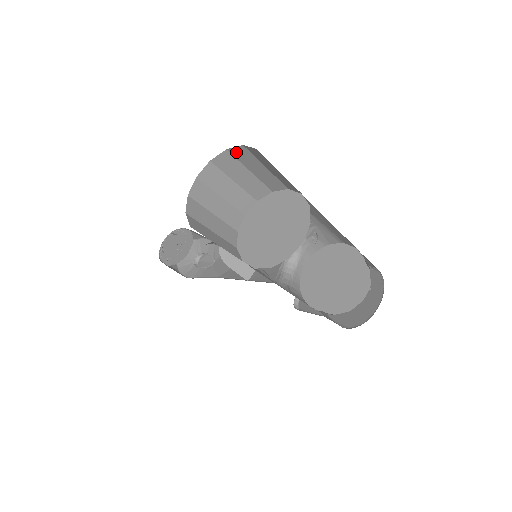
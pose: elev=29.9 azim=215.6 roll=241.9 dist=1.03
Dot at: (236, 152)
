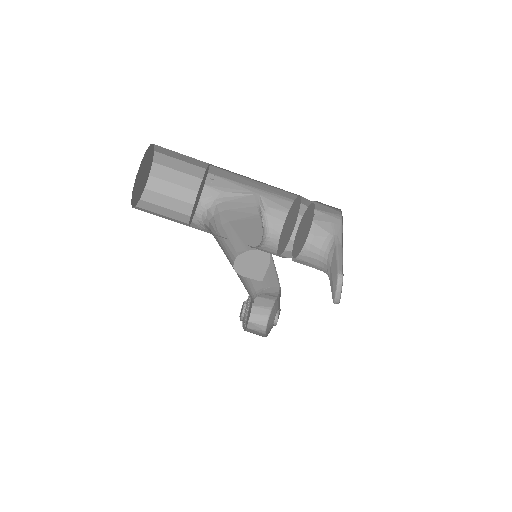
Dot at: (158, 160)
